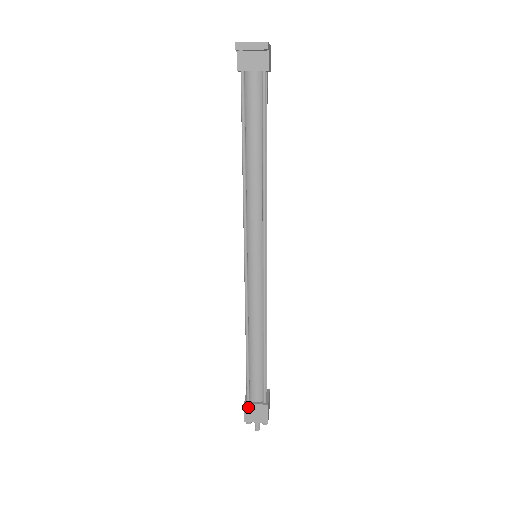
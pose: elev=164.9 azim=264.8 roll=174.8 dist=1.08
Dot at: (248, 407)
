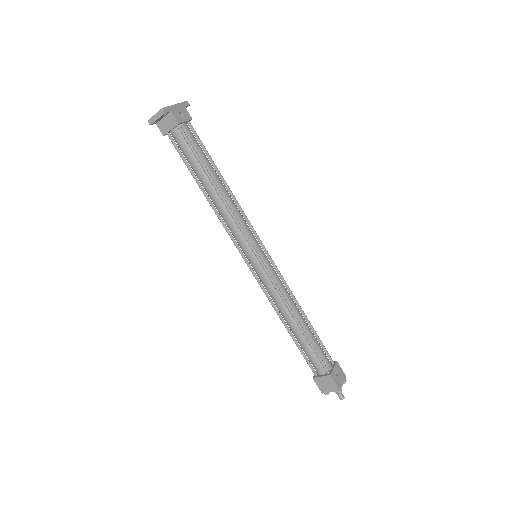
Dot at: (317, 380)
